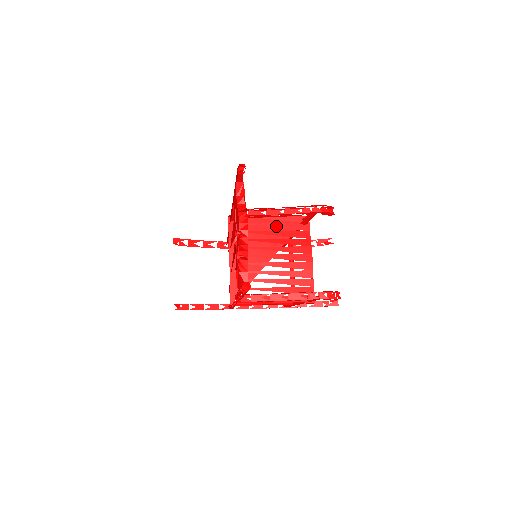
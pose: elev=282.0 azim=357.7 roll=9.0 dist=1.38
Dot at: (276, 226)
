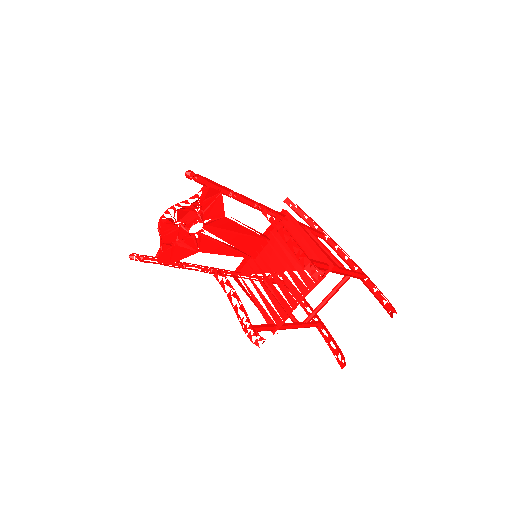
Dot at: (304, 249)
